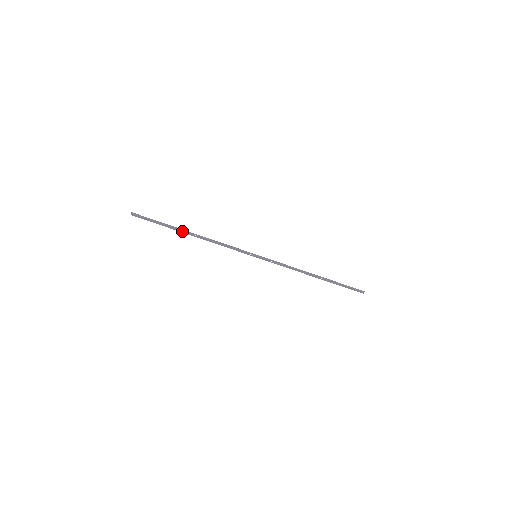
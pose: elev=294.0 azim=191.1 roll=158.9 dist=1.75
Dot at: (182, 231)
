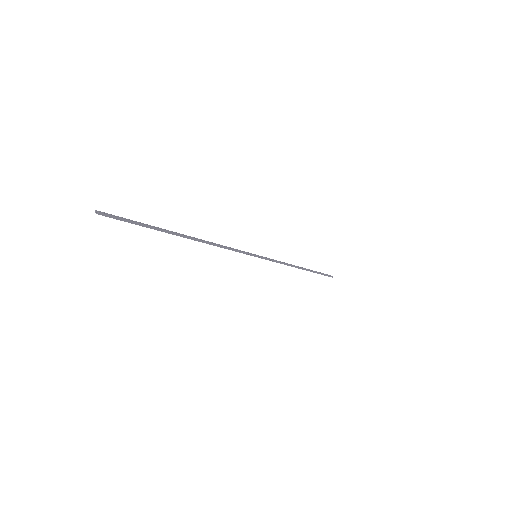
Dot at: (176, 234)
